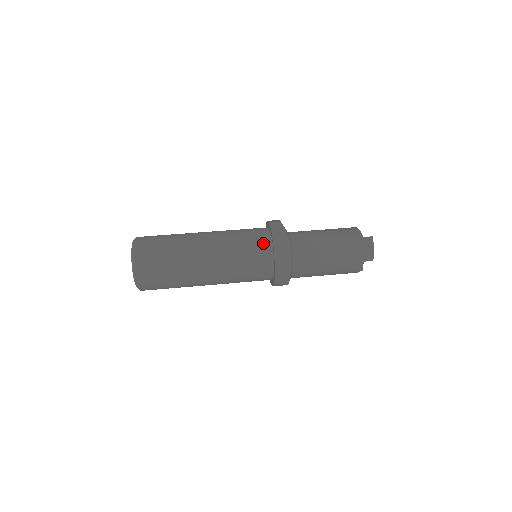
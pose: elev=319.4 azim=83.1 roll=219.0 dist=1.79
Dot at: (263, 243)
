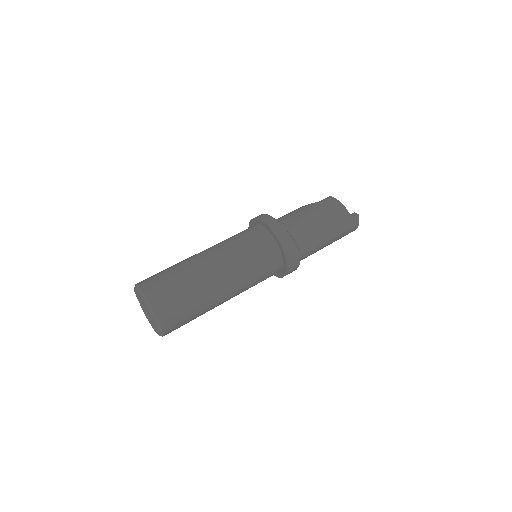
Dot at: (273, 257)
